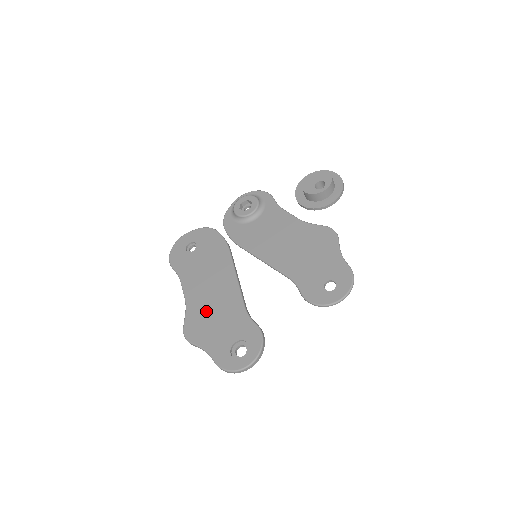
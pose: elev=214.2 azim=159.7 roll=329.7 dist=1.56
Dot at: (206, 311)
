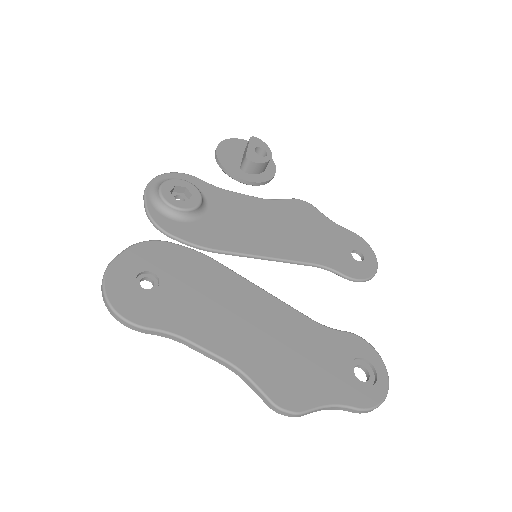
Dot at: (277, 356)
